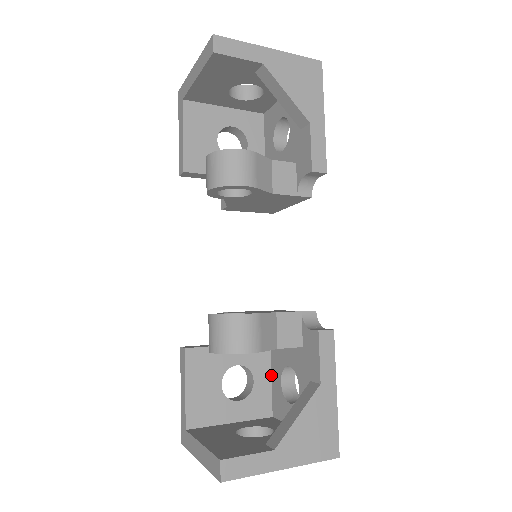
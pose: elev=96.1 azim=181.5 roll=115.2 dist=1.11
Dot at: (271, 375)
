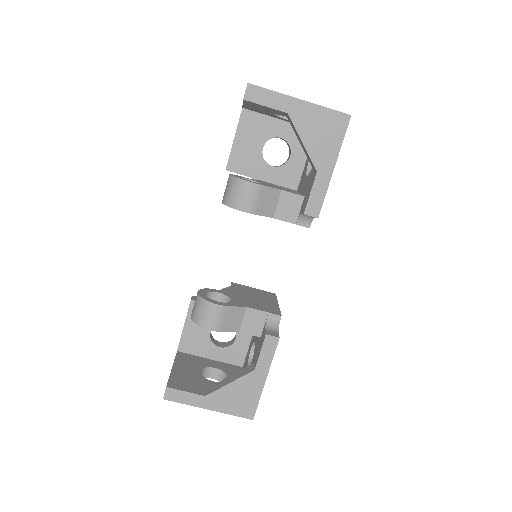
Dot at: (251, 339)
